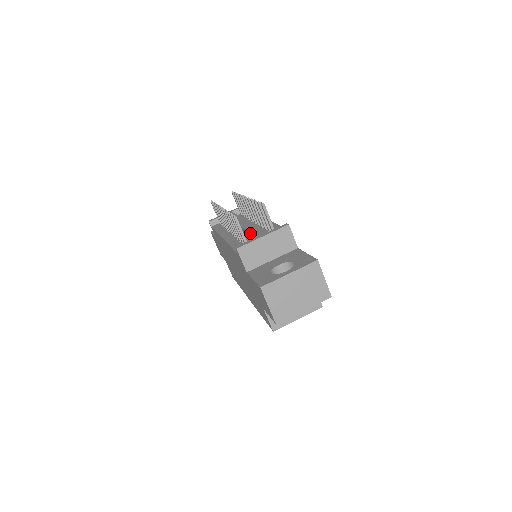
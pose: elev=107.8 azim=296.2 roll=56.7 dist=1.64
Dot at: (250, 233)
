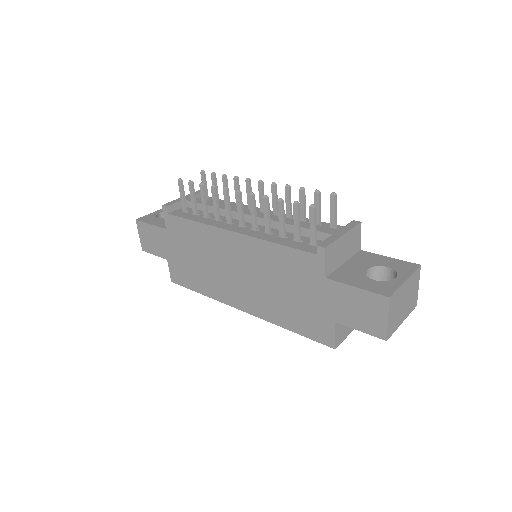
Dot at: (306, 228)
